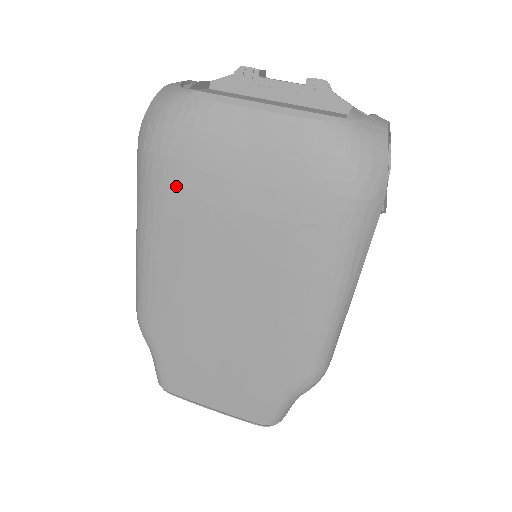
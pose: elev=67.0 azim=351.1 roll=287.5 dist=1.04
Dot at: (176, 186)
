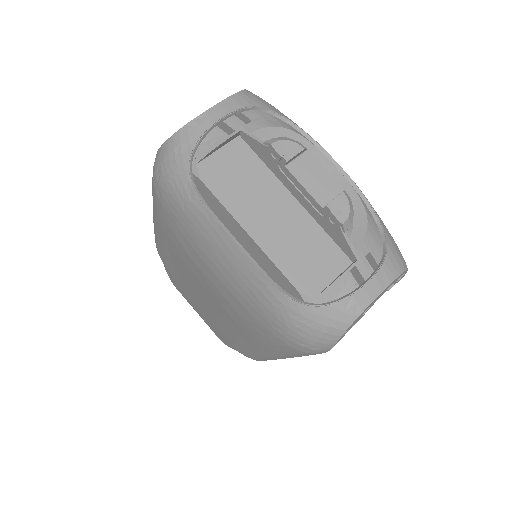
Dot at: (171, 229)
